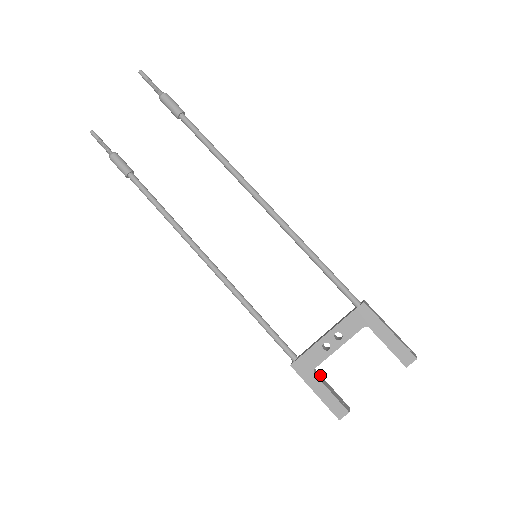
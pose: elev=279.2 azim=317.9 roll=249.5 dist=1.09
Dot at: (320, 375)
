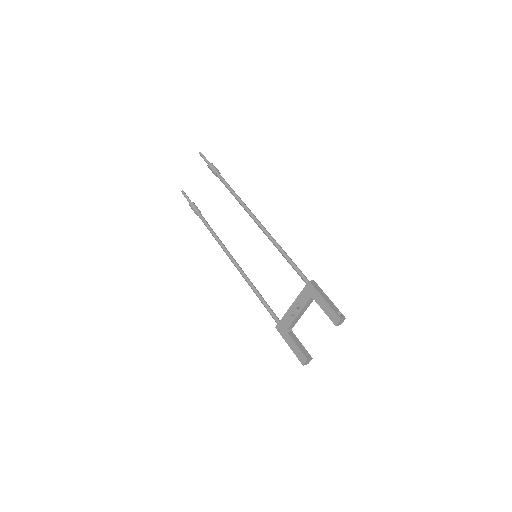
Dot at: (295, 335)
